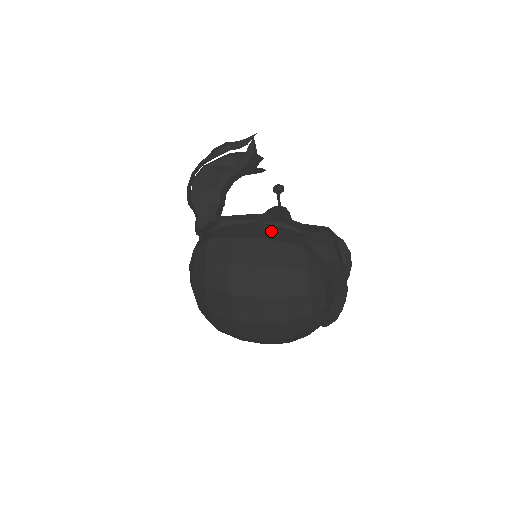
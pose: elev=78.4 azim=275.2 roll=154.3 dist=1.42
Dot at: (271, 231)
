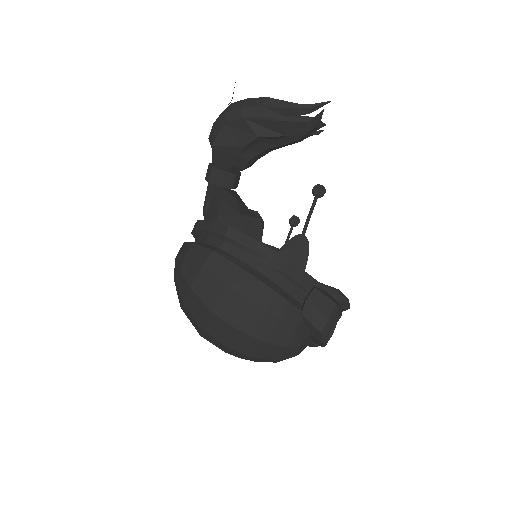
Dot at: (271, 295)
